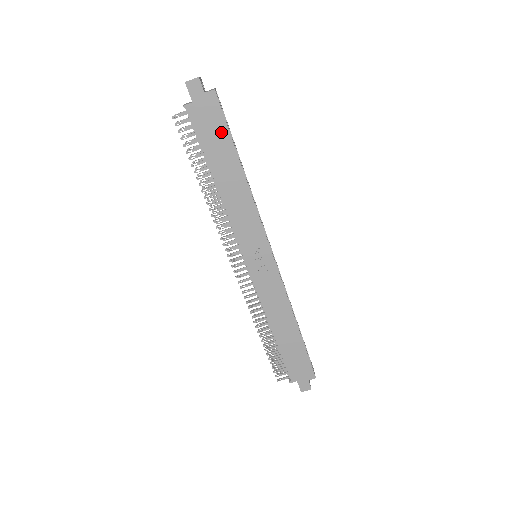
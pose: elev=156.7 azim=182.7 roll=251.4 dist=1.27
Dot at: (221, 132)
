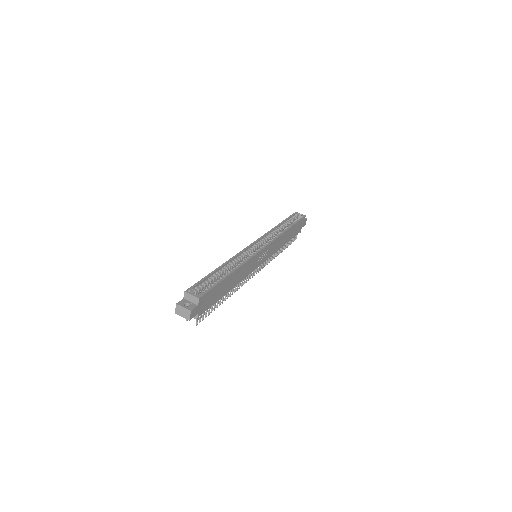
Dot at: (215, 290)
